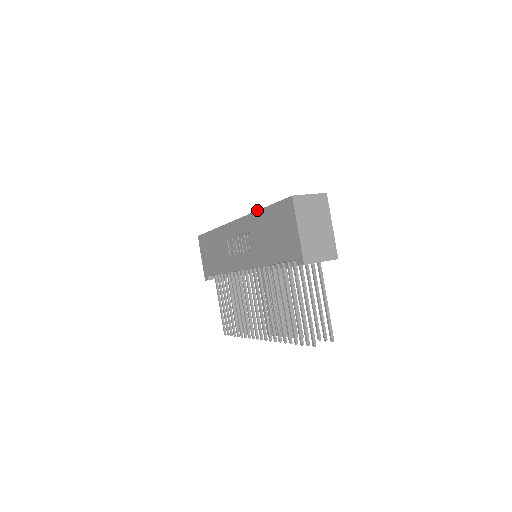
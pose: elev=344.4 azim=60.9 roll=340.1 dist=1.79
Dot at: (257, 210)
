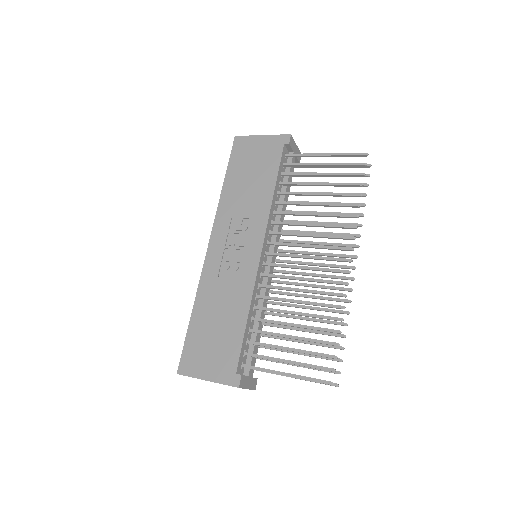
Dot at: (220, 194)
